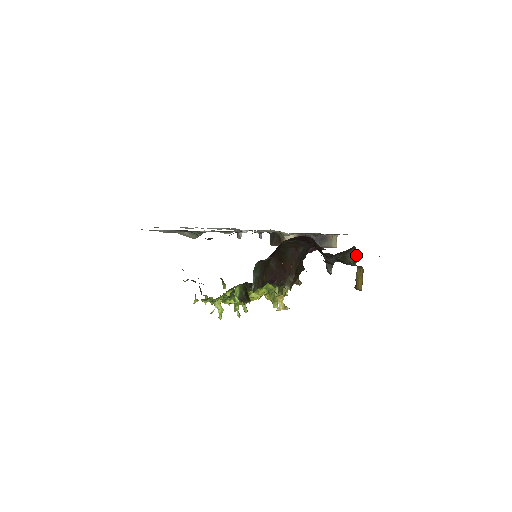
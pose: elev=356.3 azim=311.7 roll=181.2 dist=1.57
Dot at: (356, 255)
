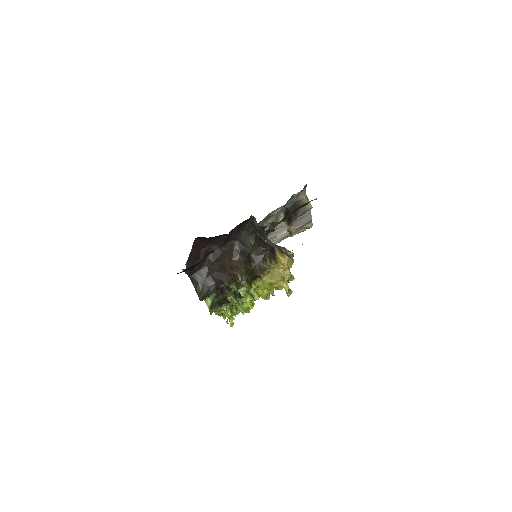
Dot at: occluded
